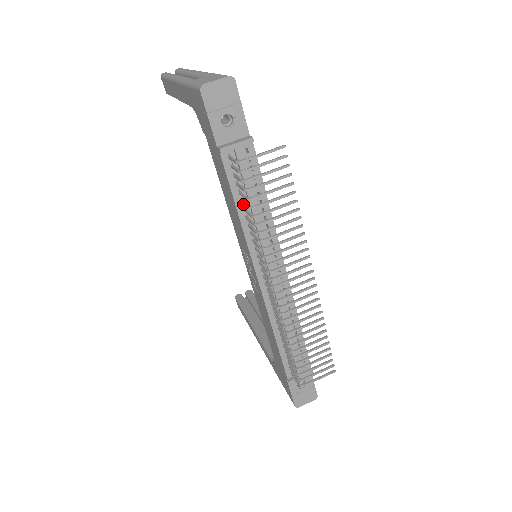
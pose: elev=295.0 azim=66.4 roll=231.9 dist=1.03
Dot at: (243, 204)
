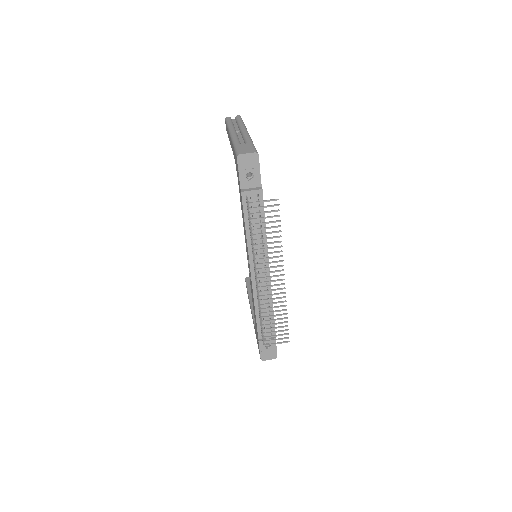
Dot at: occluded
